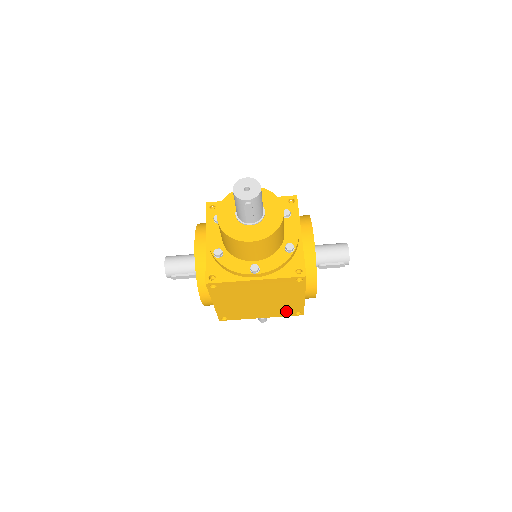
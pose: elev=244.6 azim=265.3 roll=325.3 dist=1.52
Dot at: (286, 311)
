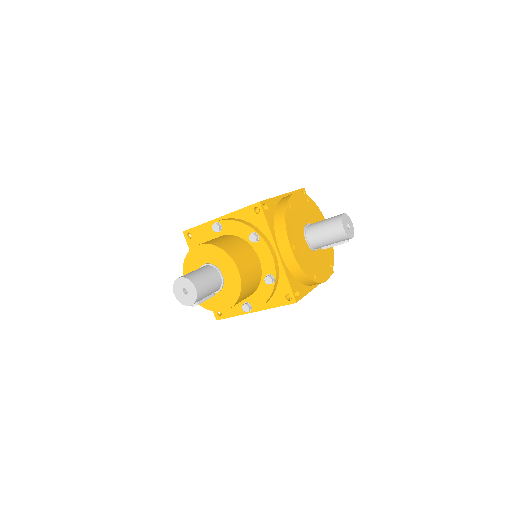
Dot at: occluded
